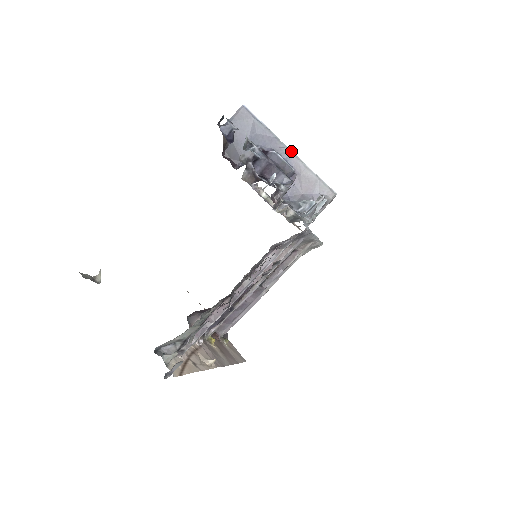
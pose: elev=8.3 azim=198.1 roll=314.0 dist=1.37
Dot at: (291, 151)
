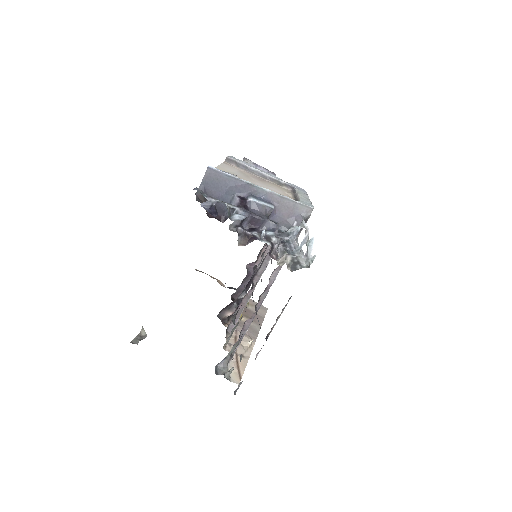
Dot at: (264, 189)
